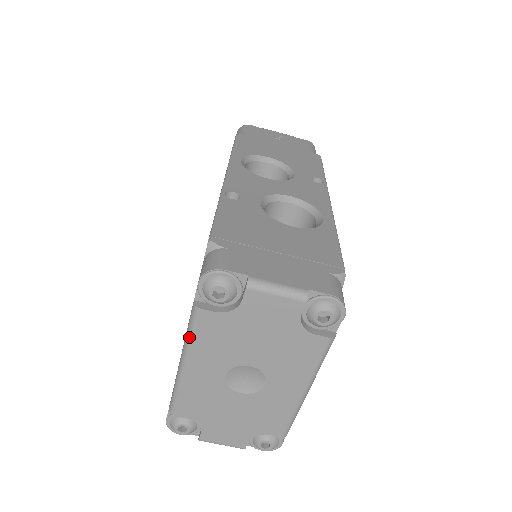
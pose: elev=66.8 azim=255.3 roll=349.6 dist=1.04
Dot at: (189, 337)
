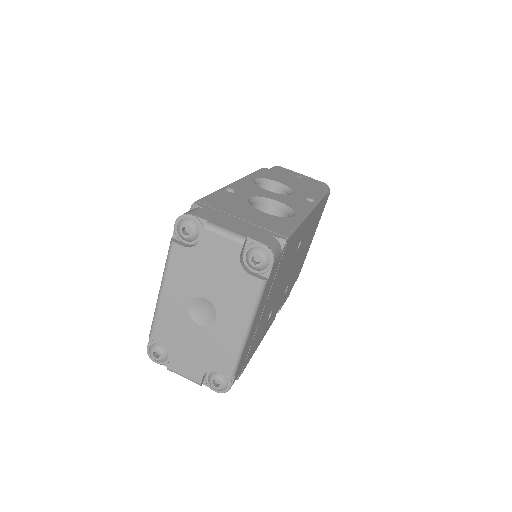
Dot at: (166, 267)
